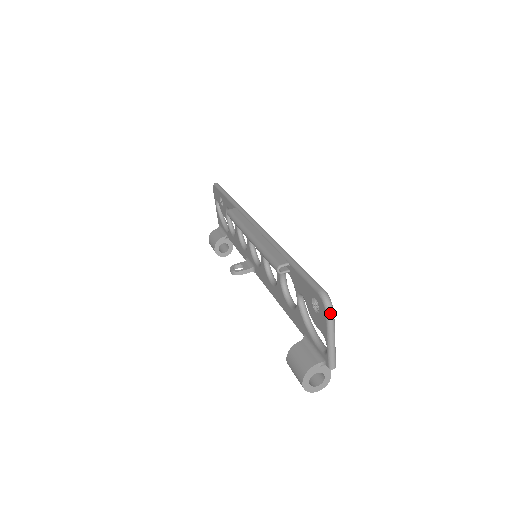
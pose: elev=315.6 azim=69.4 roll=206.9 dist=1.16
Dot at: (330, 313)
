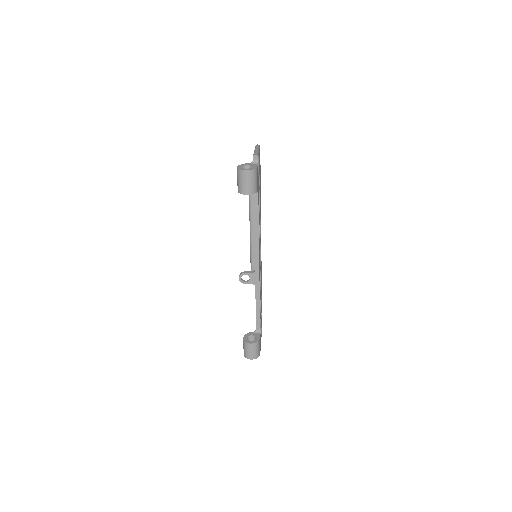
Dot at: (257, 145)
